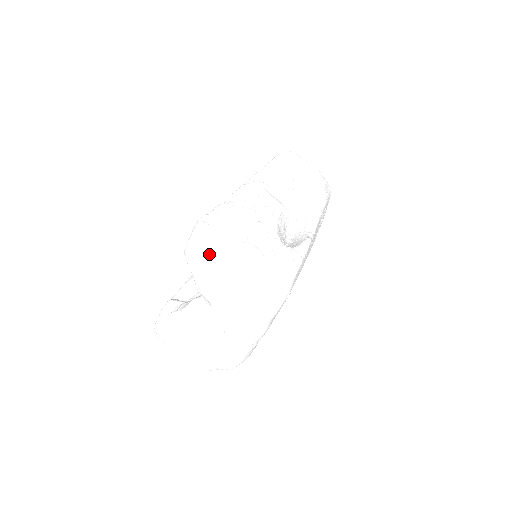
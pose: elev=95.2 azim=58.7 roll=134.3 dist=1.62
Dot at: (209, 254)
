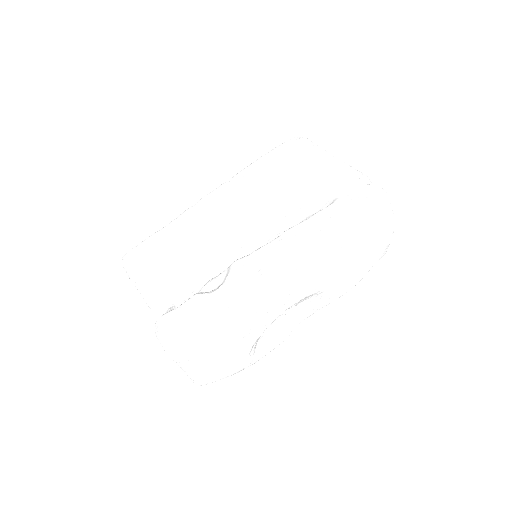
Dot at: occluded
